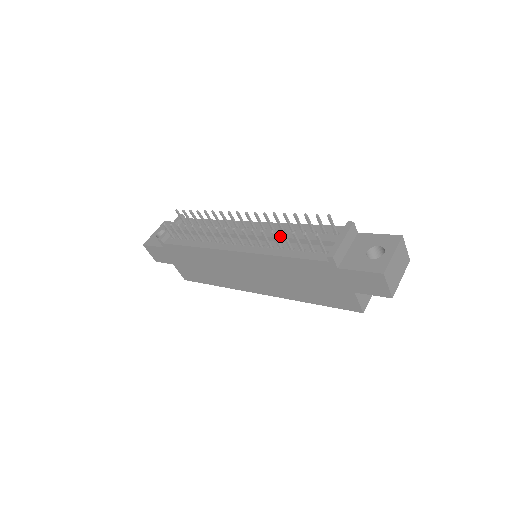
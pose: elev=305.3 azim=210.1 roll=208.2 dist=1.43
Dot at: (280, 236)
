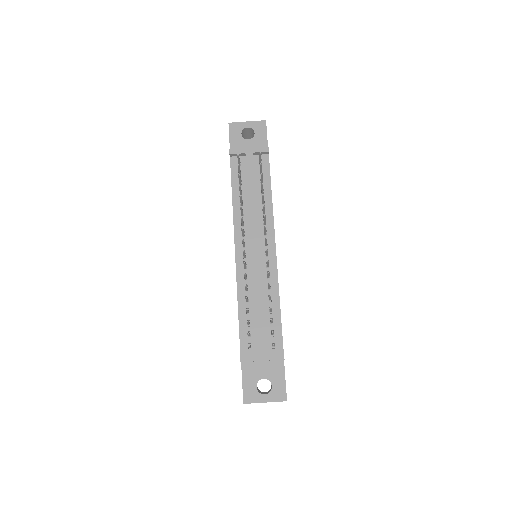
Dot at: (256, 296)
